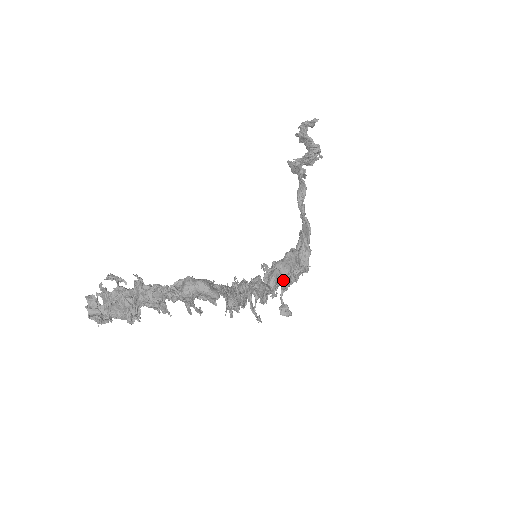
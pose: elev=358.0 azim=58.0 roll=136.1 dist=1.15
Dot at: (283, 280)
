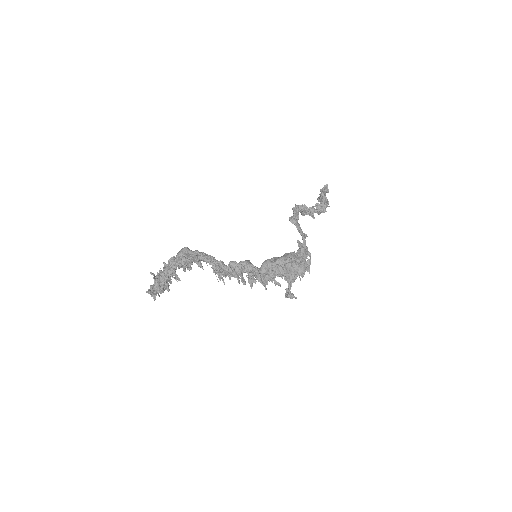
Dot at: (281, 271)
